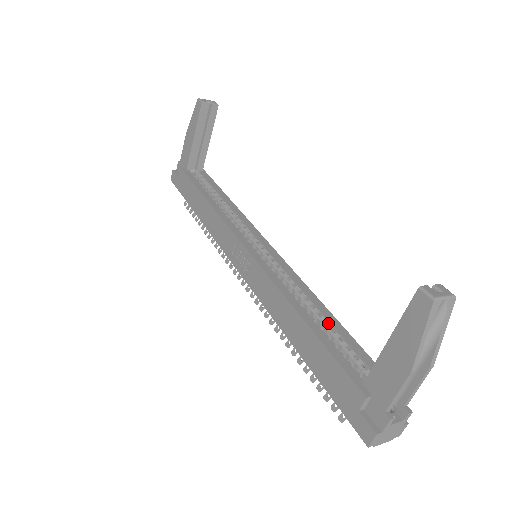
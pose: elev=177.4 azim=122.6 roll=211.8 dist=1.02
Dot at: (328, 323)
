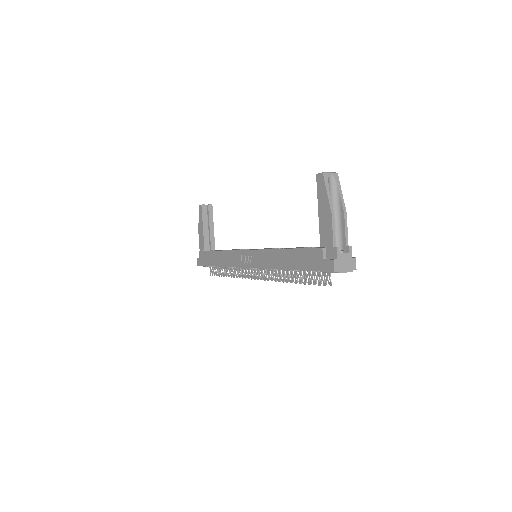
Dot at: occluded
